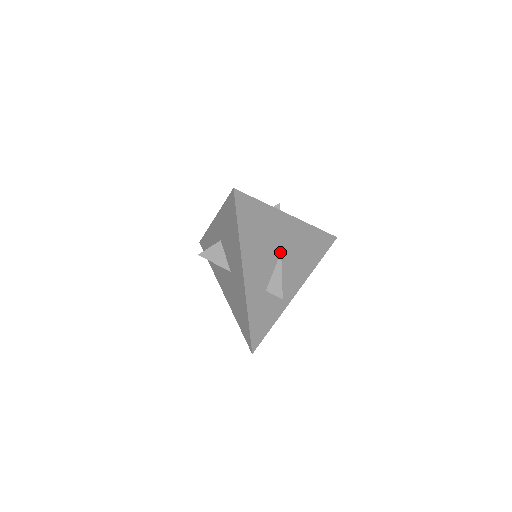
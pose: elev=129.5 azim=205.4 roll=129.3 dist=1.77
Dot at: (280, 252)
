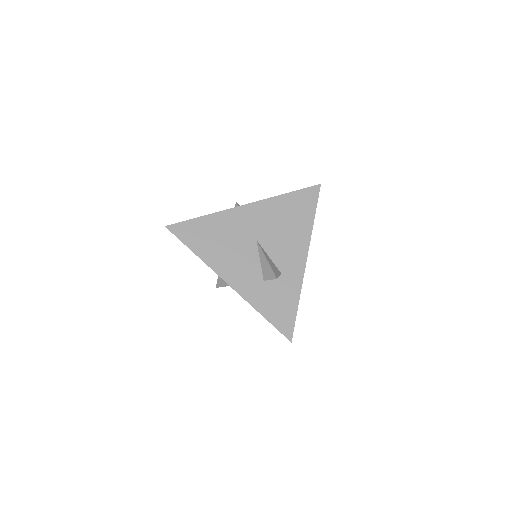
Dot at: (255, 241)
